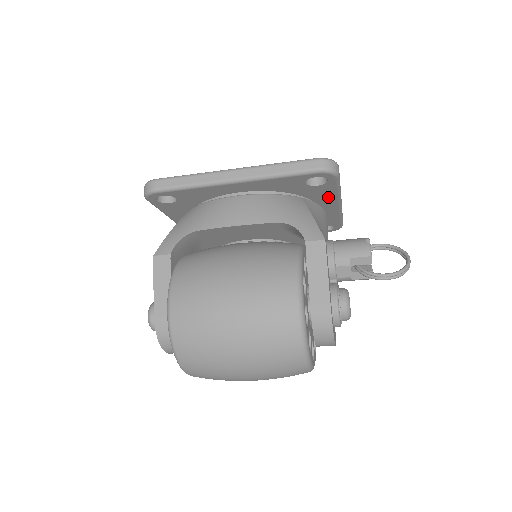
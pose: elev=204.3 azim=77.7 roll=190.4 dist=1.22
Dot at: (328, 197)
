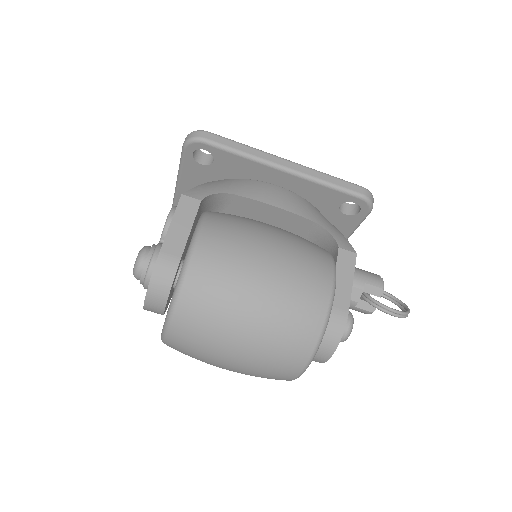
Dot at: occluded
